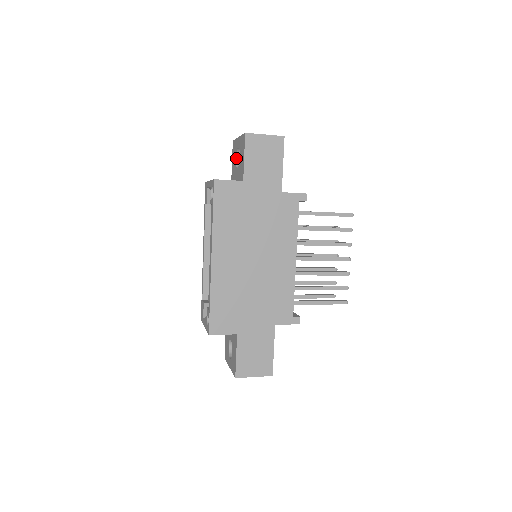
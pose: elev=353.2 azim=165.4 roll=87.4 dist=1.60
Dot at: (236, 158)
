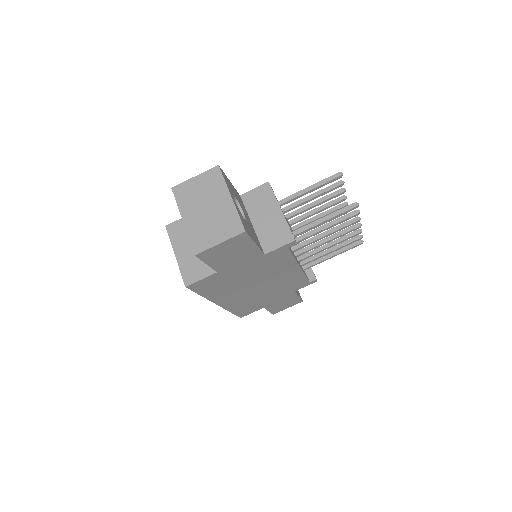
Dot at: occluded
